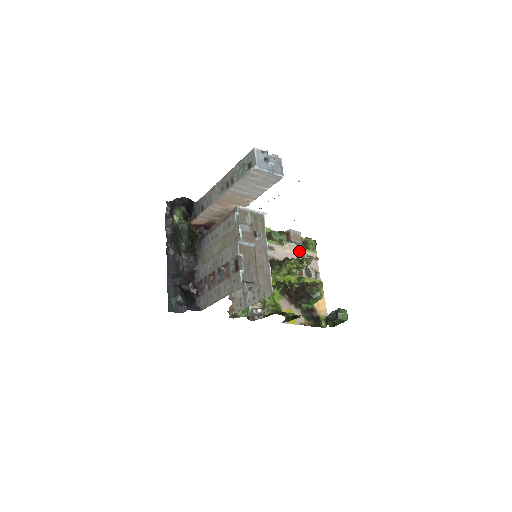
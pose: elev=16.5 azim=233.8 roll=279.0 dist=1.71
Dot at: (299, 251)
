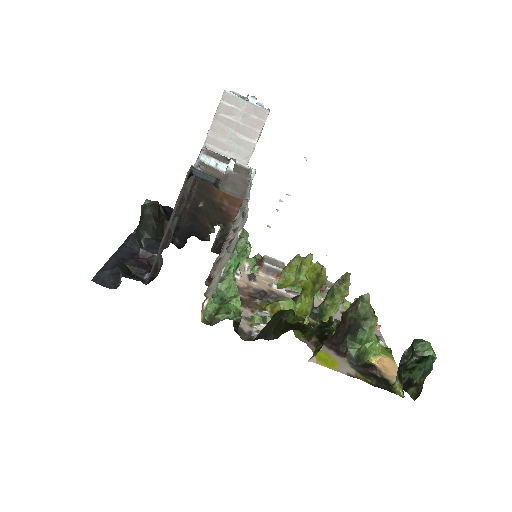
Dot at: occluded
